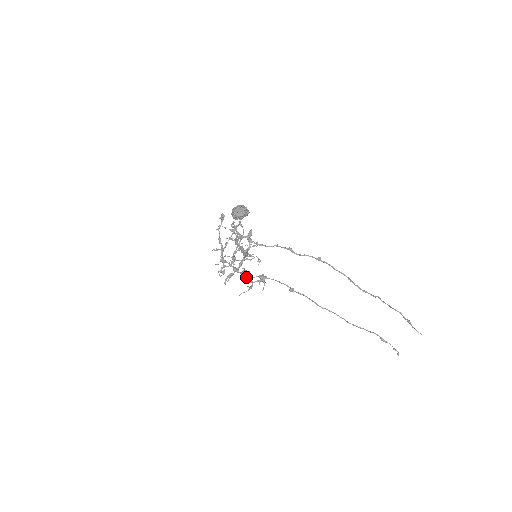
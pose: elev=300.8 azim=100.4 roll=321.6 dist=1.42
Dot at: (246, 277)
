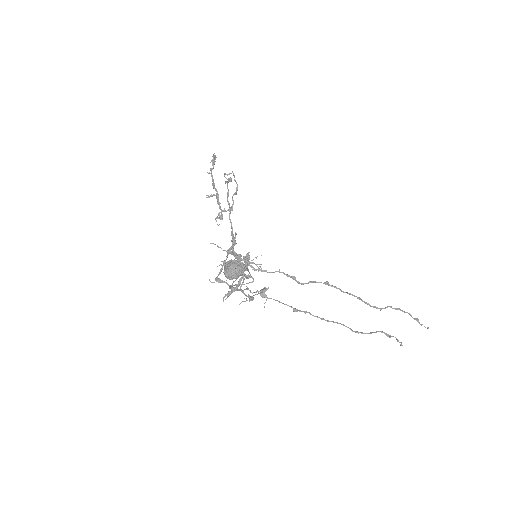
Dot at: occluded
